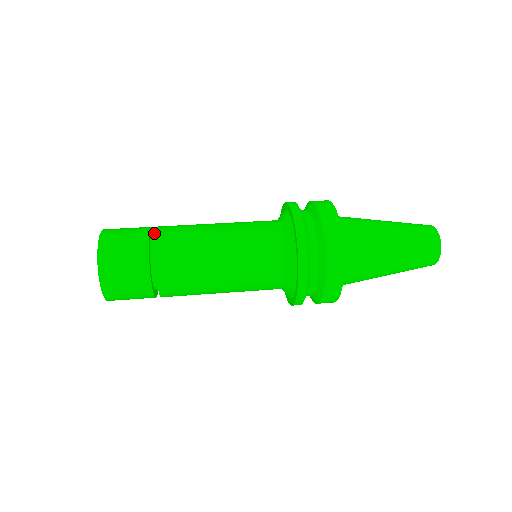
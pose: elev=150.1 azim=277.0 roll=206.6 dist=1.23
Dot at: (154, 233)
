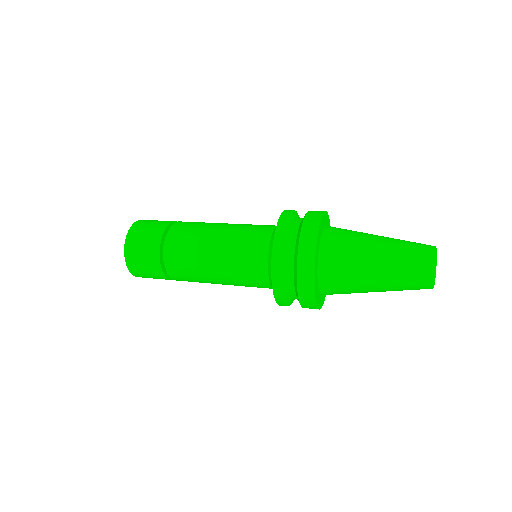
Dot at: (176, 221)
